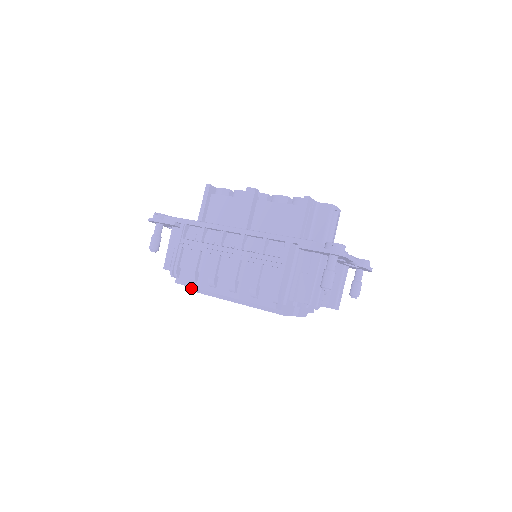
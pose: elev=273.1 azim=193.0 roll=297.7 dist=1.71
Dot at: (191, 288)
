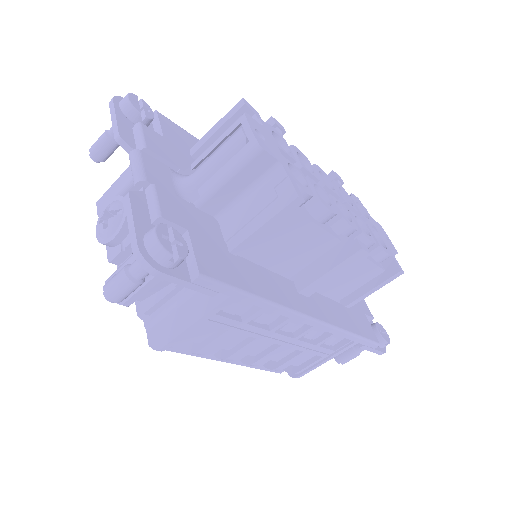
Dot at: occluded
